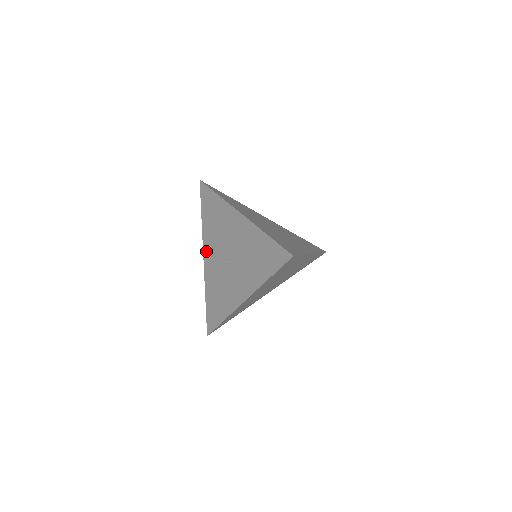
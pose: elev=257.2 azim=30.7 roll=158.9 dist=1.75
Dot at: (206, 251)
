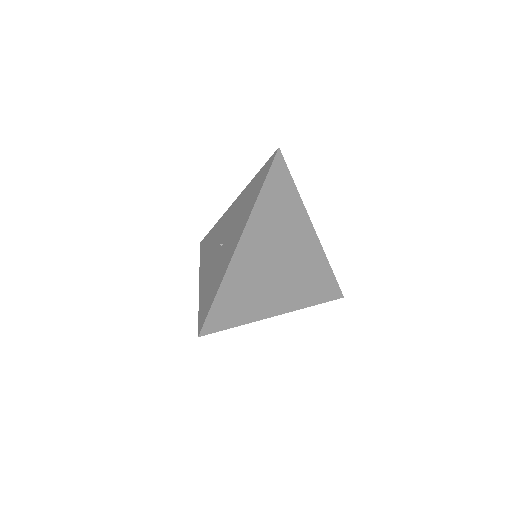
Dot at: (202, 272)
